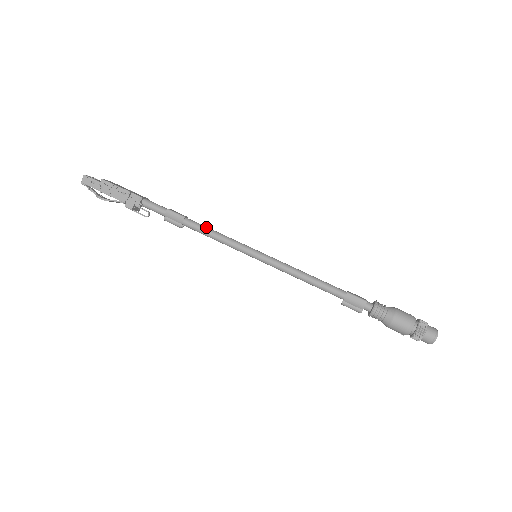
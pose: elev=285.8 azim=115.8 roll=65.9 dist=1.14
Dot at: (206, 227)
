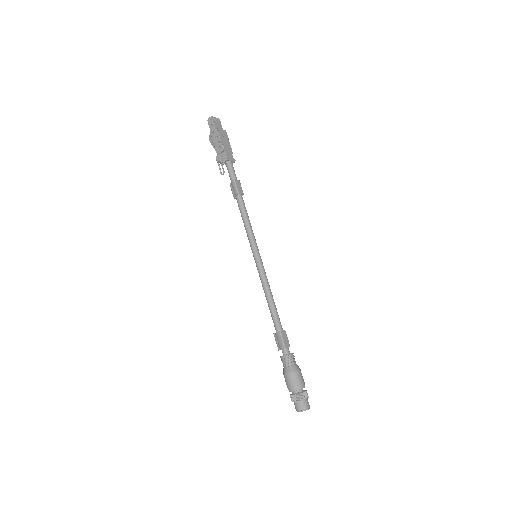
Dot at: (245, 211)
